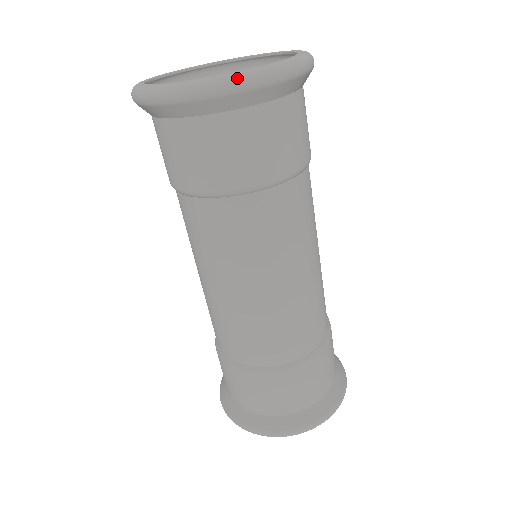
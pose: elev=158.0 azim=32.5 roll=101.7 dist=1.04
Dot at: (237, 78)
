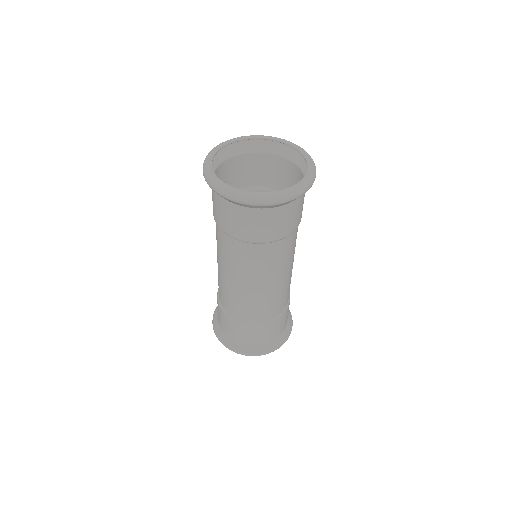
Dot at: (226, 192)
